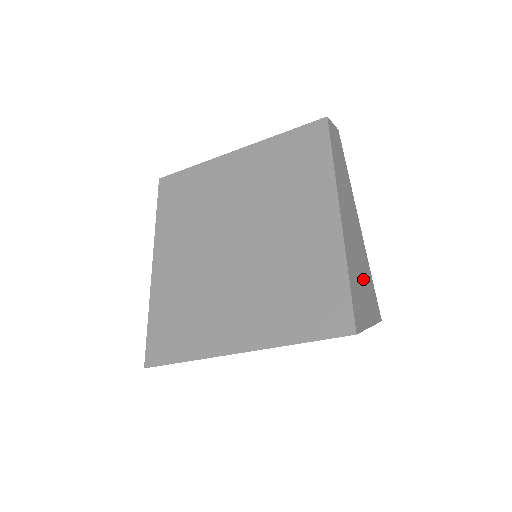
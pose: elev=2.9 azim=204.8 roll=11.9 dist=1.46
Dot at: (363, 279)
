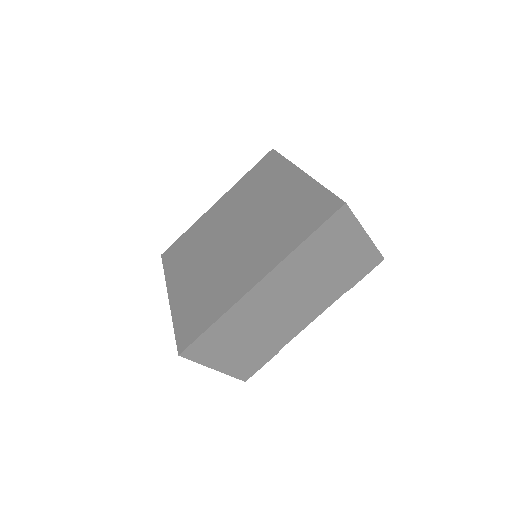
Dot at: occluded
